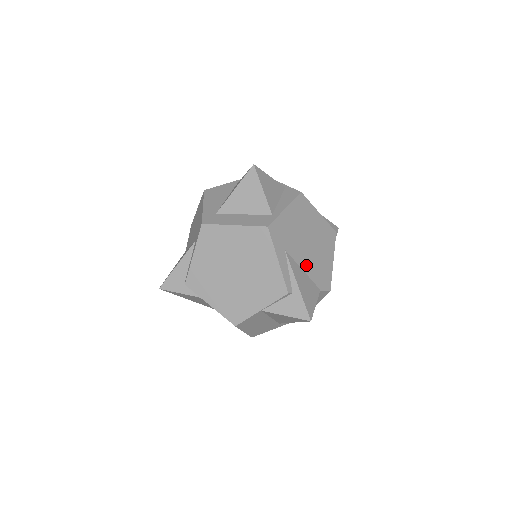
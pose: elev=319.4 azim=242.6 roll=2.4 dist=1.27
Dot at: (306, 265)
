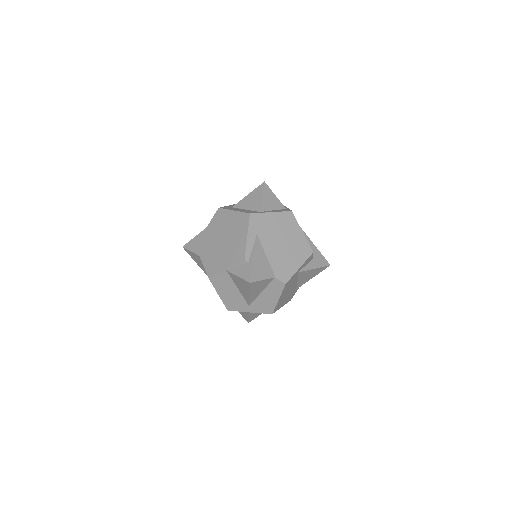
Dot at: (271, 254)
